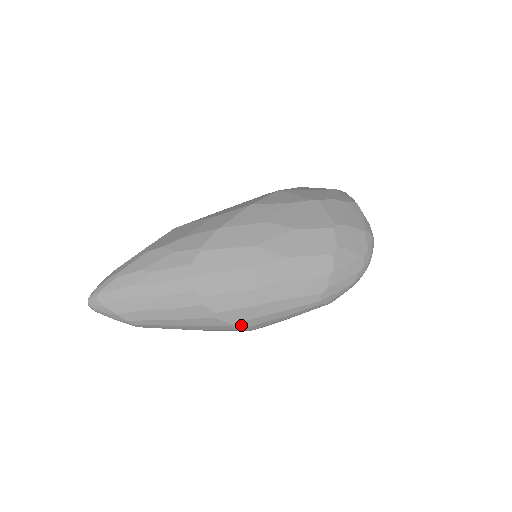
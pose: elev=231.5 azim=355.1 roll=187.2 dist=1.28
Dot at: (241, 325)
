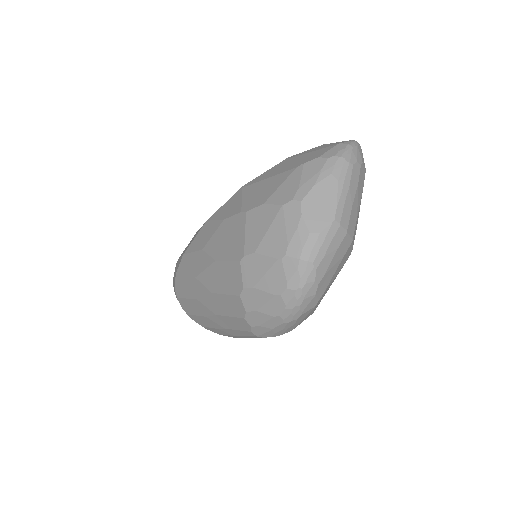
Dot at: (228, 336)
